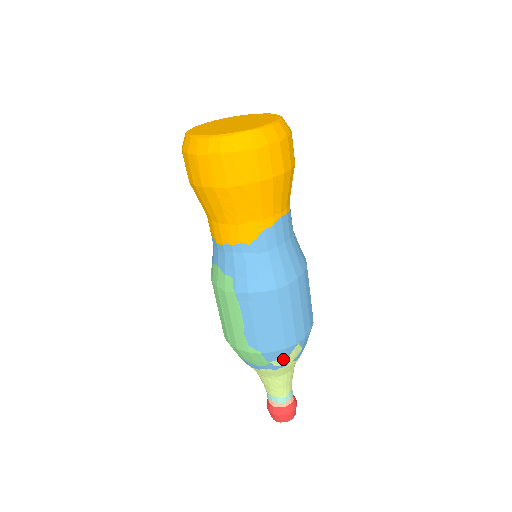
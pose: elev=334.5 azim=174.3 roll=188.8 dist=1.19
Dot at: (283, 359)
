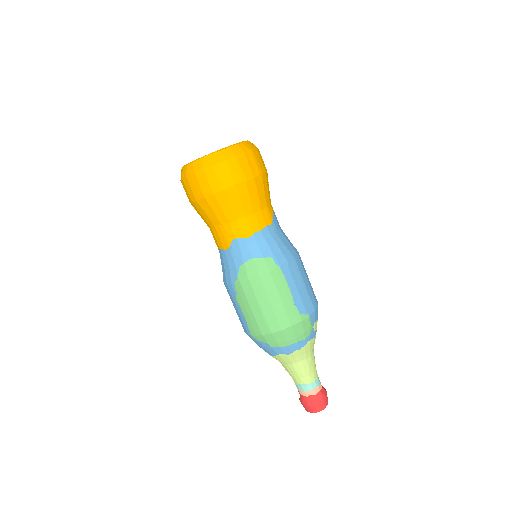
Dot at: (317, 321)
